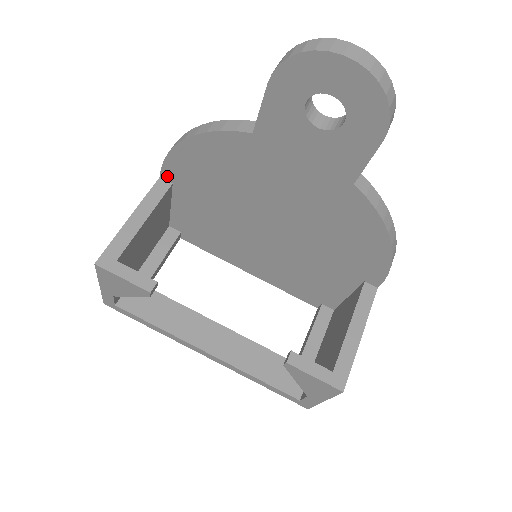
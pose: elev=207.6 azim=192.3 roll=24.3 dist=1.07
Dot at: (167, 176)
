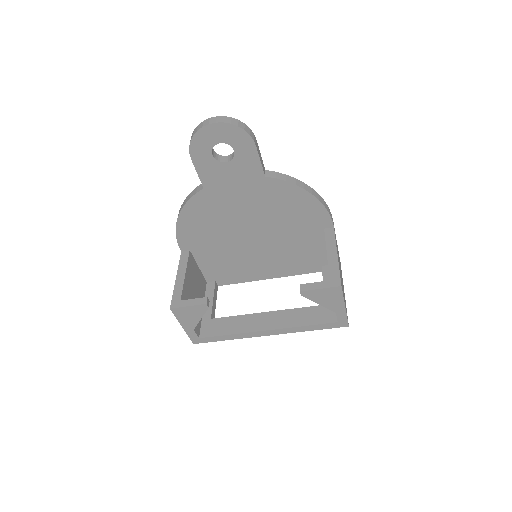
Dot at: (184, 248)
